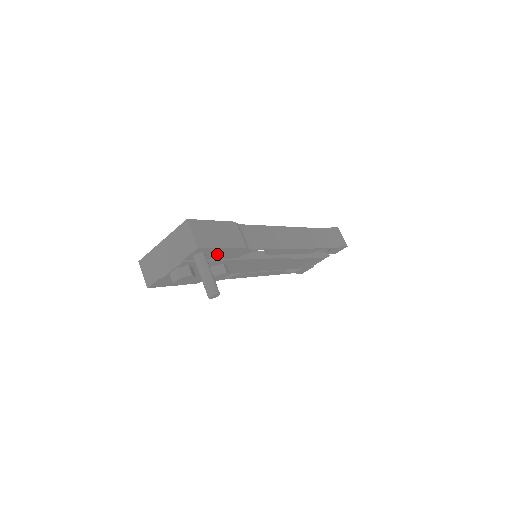
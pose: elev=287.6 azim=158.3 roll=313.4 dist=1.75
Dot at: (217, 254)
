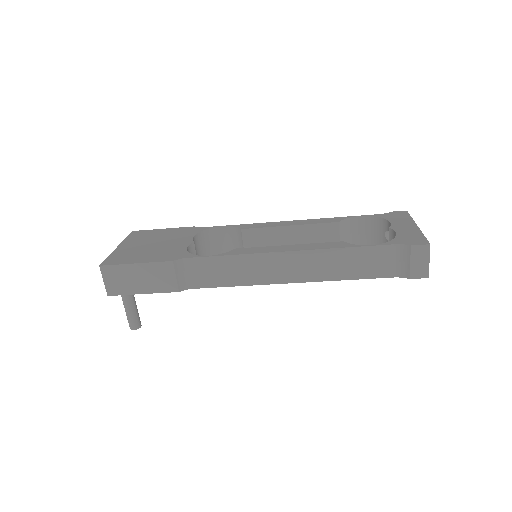
Dot at: occluded
